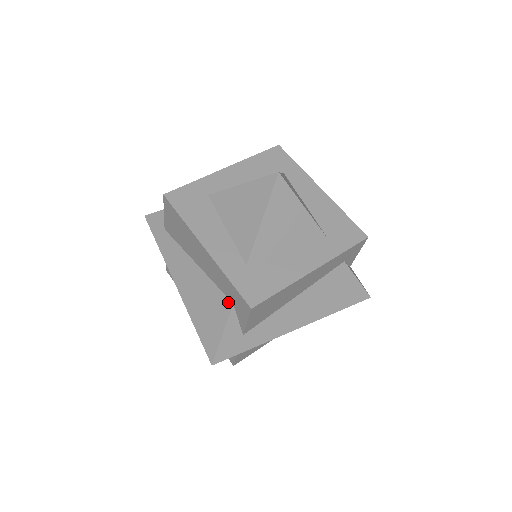
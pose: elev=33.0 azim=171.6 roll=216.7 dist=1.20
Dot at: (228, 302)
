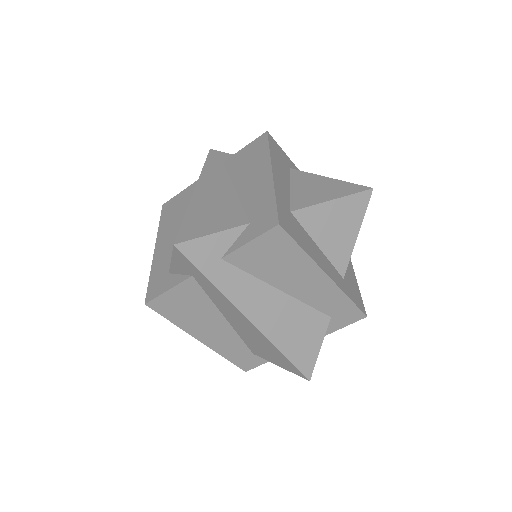
Dot at: (325, 318)
